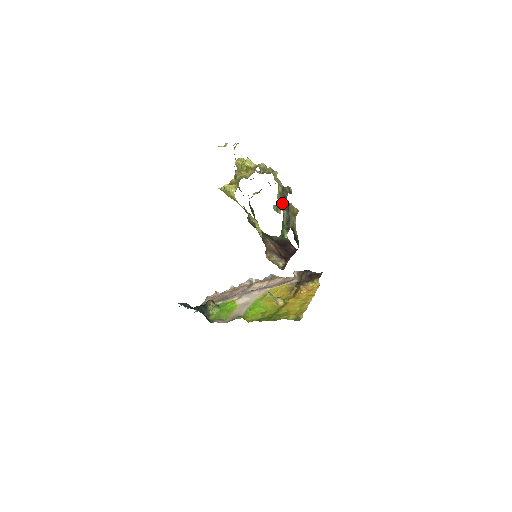
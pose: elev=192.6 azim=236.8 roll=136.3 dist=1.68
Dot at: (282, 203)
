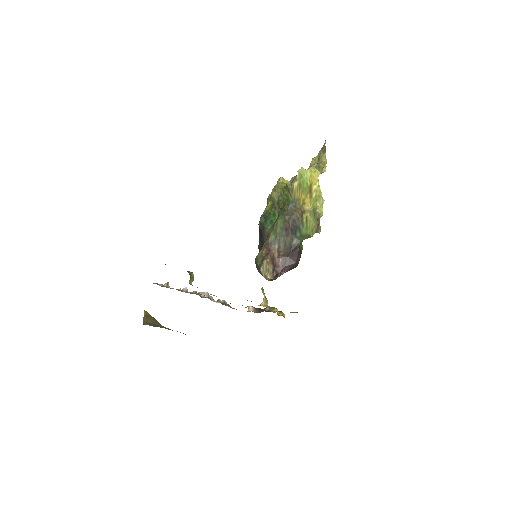
Dot at: occluded
